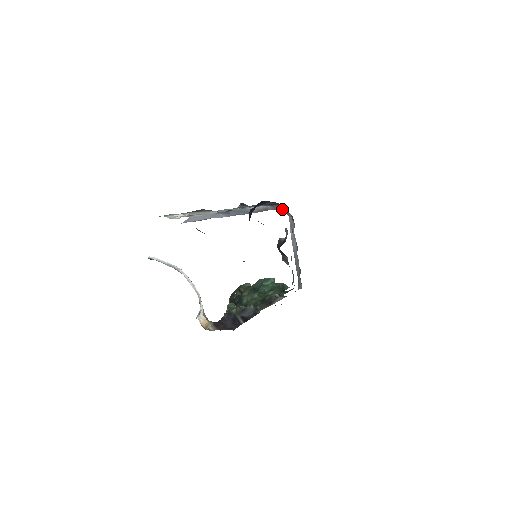
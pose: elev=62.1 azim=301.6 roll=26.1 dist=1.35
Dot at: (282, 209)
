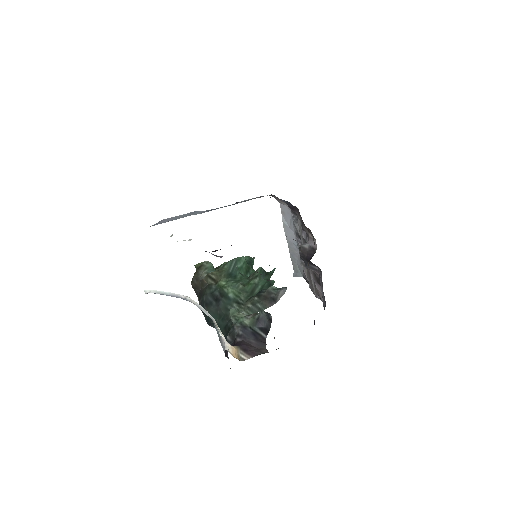
Dot at: (275, 198)
